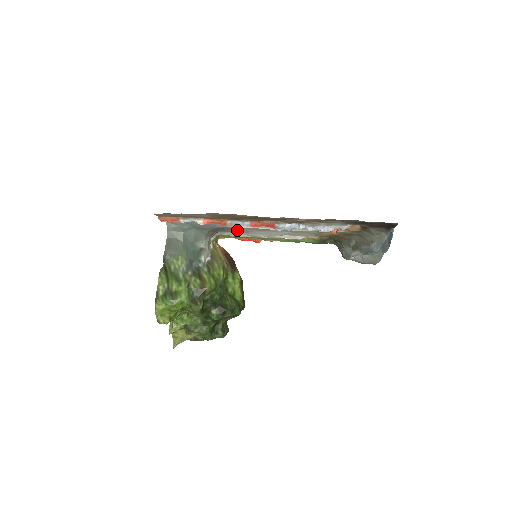
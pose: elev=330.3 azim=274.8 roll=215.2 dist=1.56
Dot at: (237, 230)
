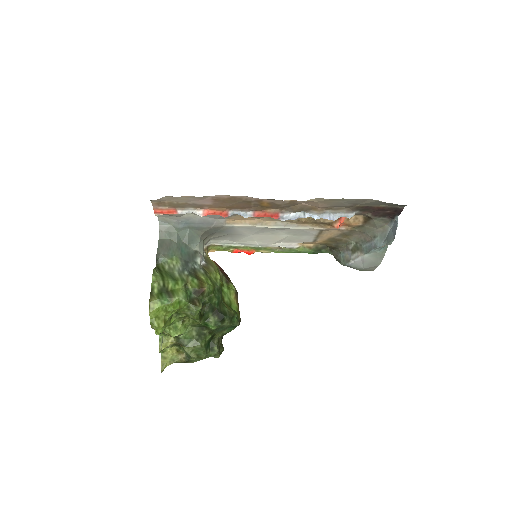
Dot at: (233, 233)
